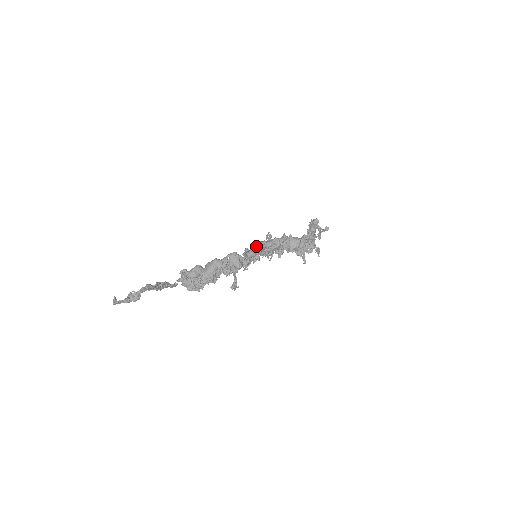
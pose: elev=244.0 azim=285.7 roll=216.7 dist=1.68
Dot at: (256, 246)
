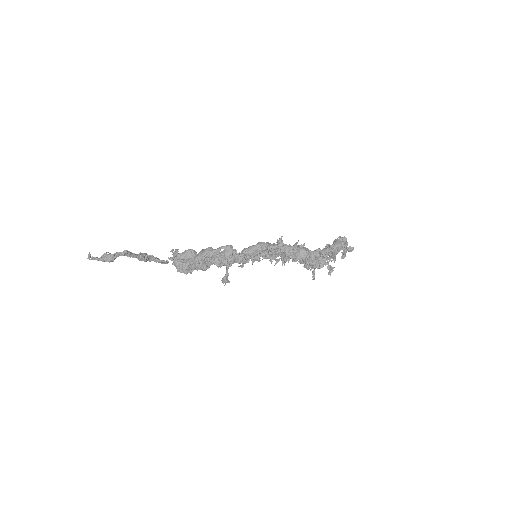
Dot at: (255, 245)
